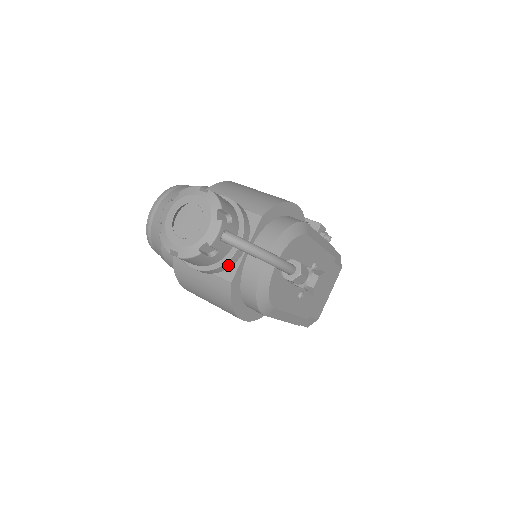
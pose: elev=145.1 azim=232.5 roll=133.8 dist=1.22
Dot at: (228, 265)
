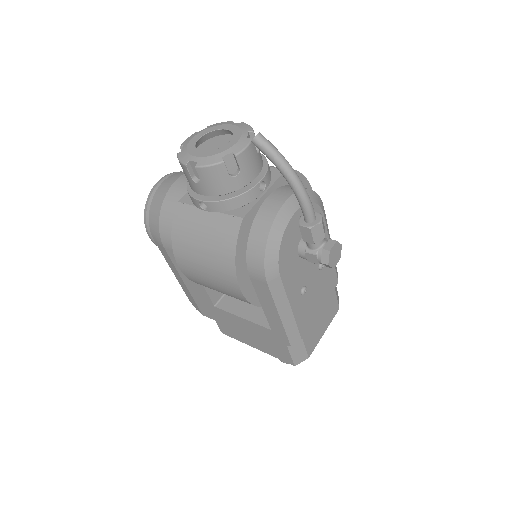
Dot at: (243, 201)
